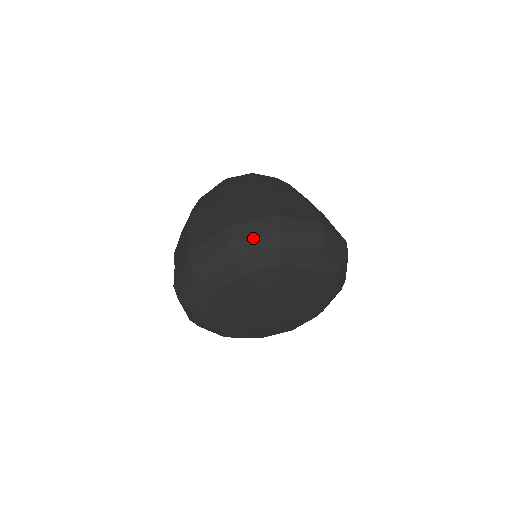
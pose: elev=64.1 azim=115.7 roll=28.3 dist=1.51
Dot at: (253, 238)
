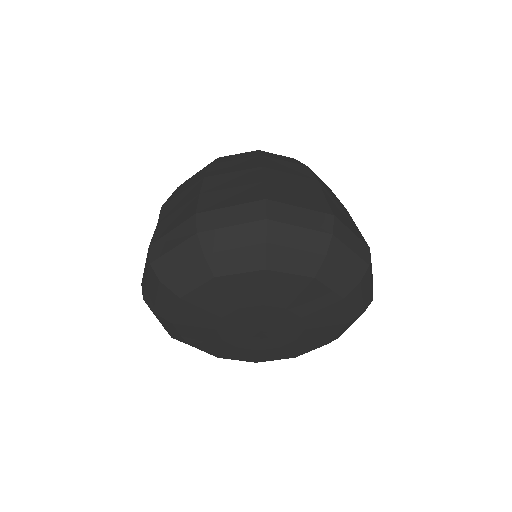
Dot at: (298, 229)
